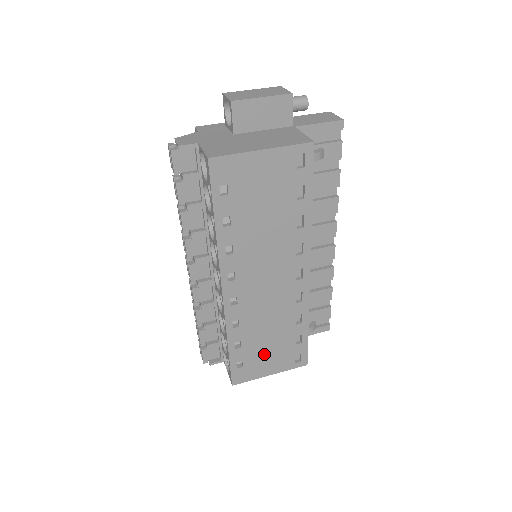
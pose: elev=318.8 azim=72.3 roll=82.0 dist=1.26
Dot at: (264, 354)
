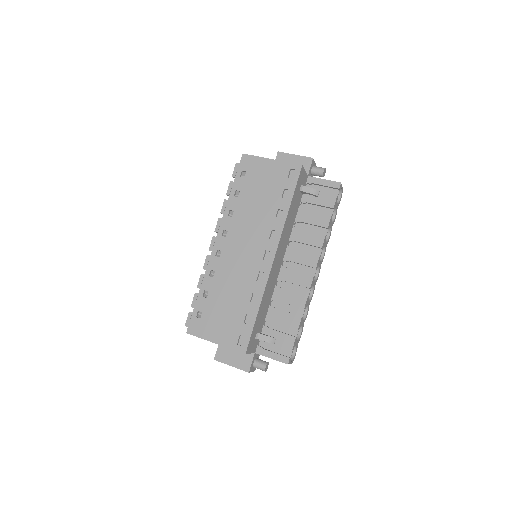
Dot at: (219, 316)
